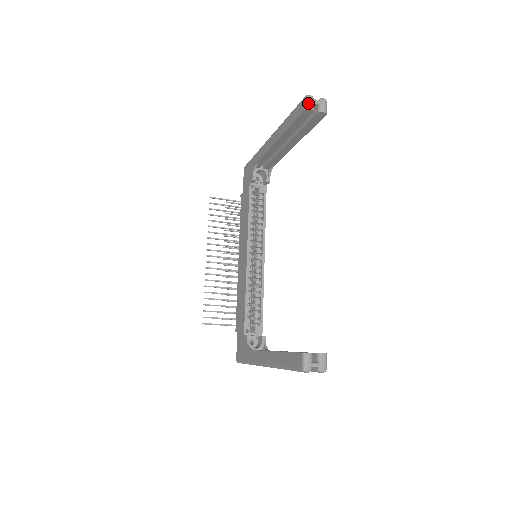
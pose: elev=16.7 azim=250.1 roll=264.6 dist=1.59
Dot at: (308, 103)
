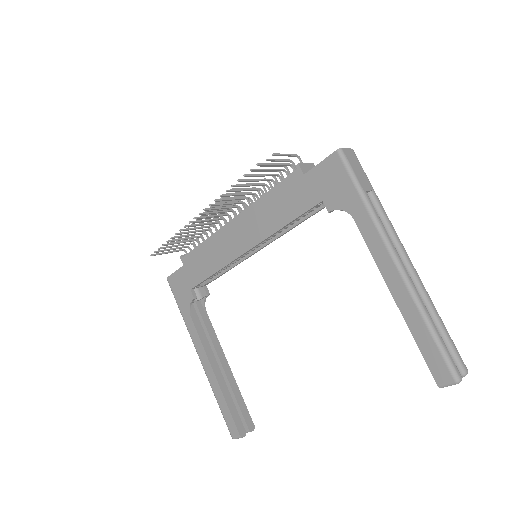
Dot at: occluded
